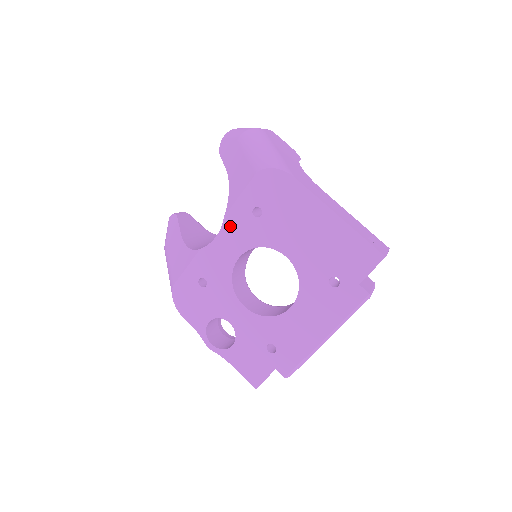
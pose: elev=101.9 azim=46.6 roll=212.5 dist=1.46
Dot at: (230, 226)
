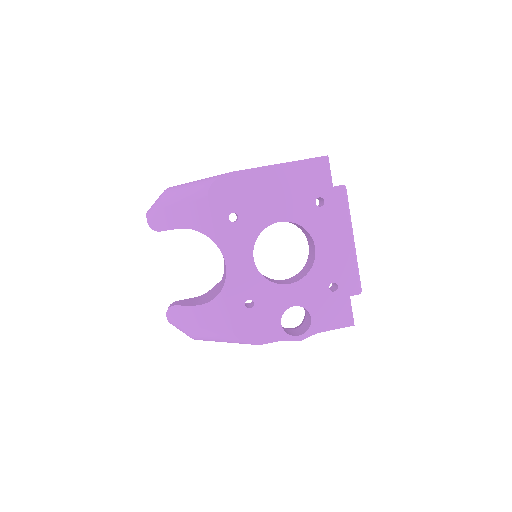
Dot at: (227, 246)
